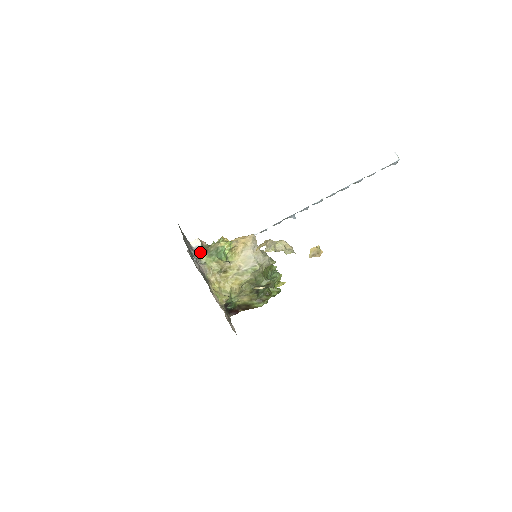
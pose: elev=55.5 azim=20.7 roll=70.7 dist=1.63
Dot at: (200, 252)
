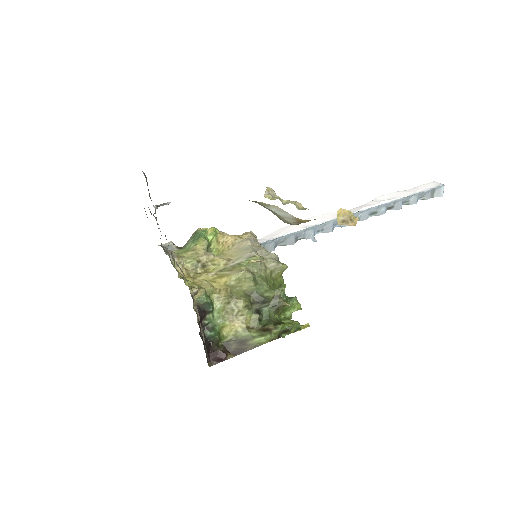
Dot at: (170, 249)
